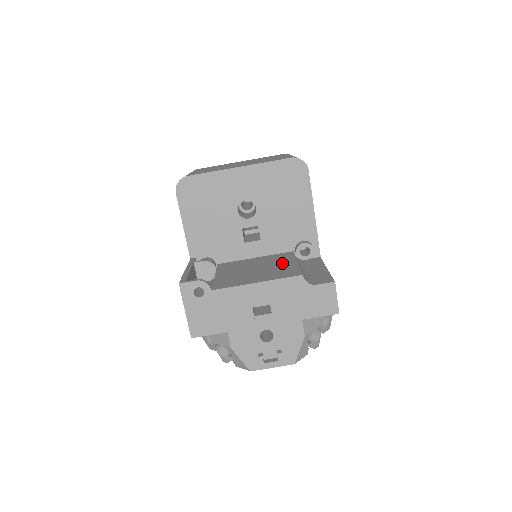
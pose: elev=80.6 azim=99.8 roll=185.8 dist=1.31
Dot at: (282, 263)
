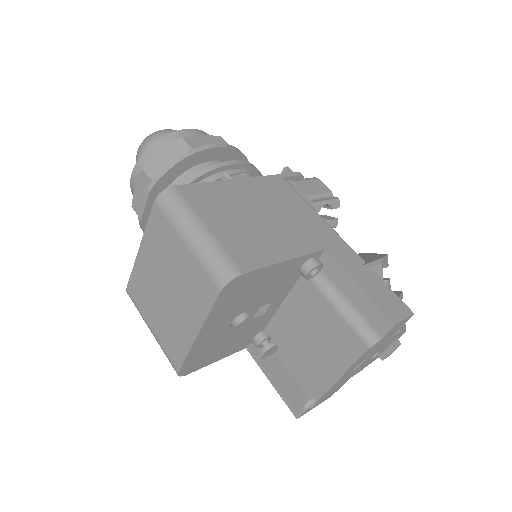
Dot at: (321, 318)
